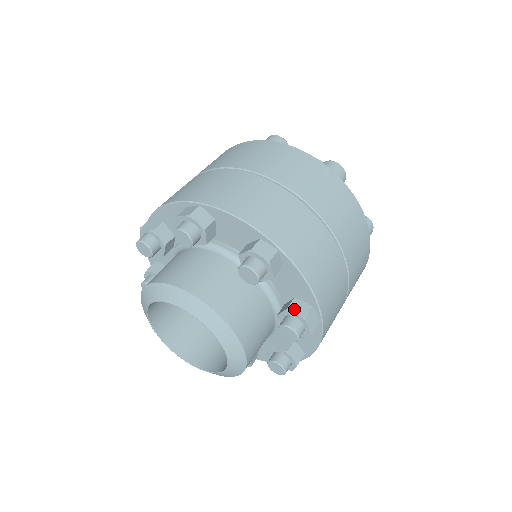
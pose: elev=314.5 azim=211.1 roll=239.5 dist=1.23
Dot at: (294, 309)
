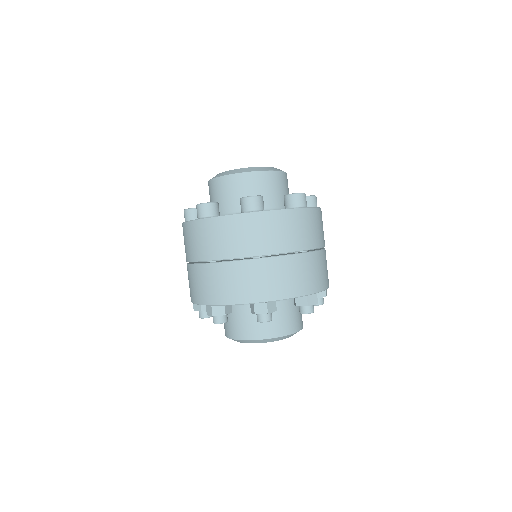
Dot at: (299, 304)
